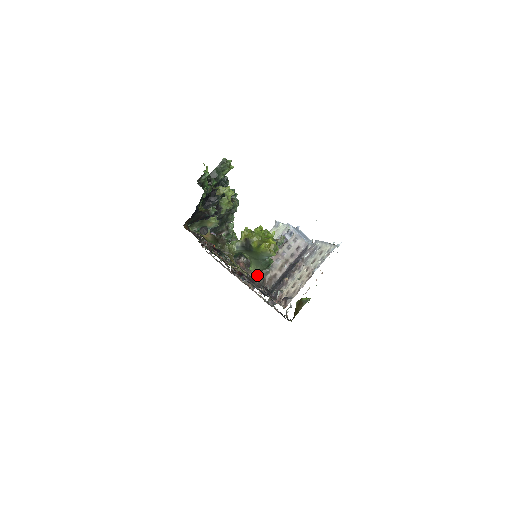
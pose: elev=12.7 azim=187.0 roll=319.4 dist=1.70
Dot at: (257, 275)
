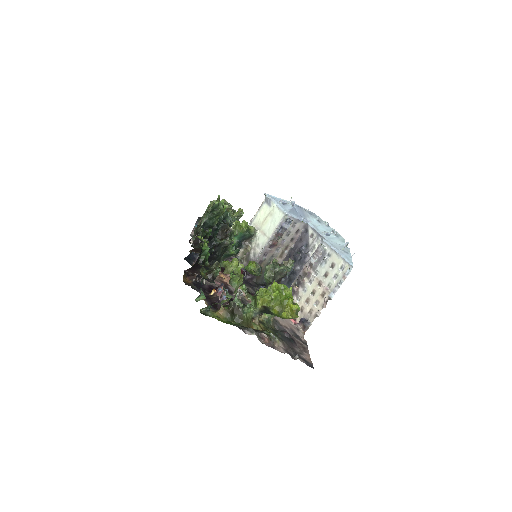
Dot at: (274, 316)
